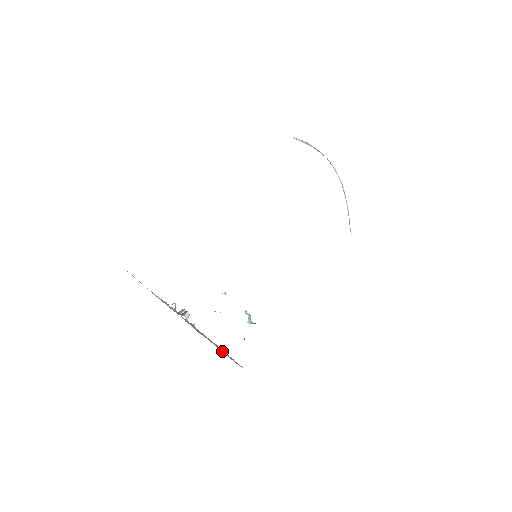
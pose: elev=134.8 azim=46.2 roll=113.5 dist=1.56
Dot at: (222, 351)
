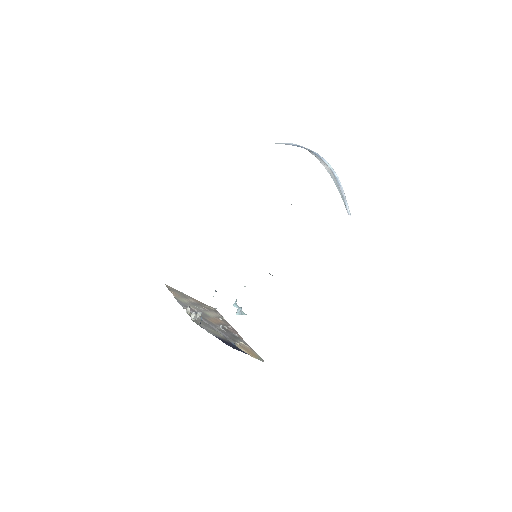
Dot at: (236, 345)
